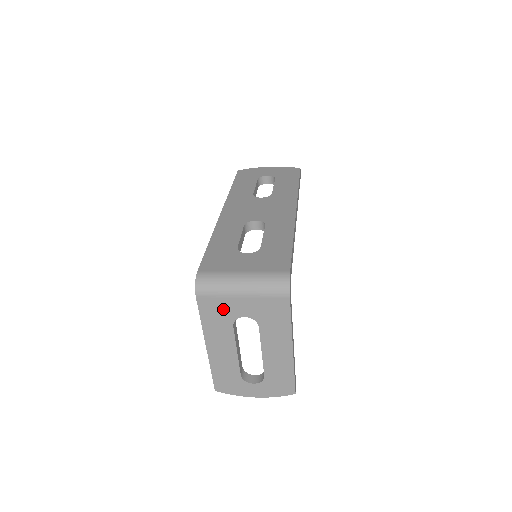
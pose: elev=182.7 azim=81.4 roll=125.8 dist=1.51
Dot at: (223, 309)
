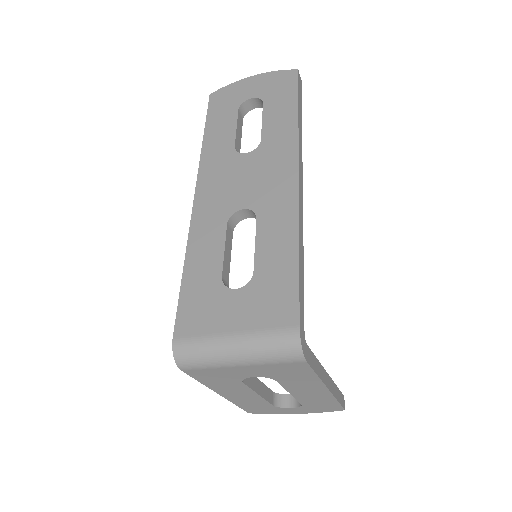
Dot at: (222, 374)
